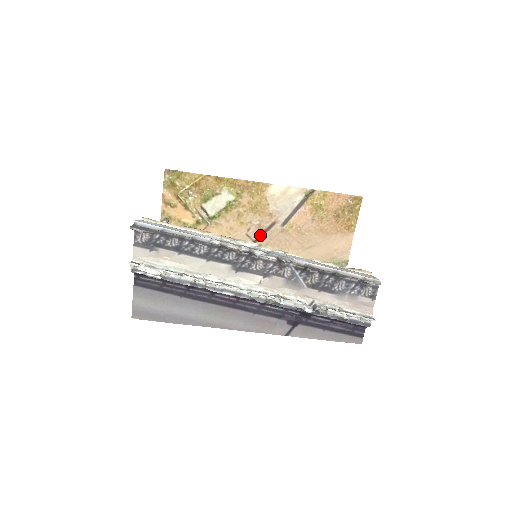
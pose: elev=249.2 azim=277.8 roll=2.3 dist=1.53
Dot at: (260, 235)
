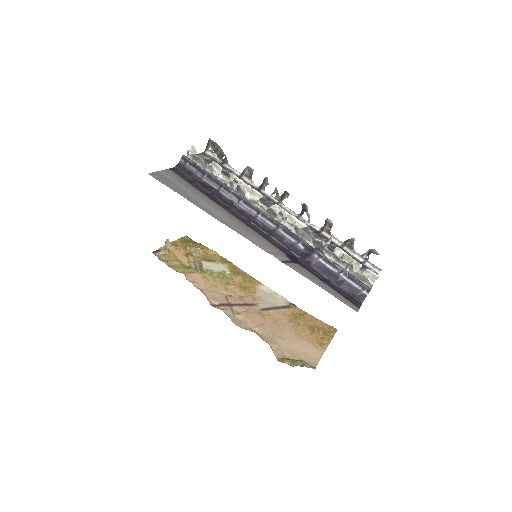
Dot at: (238, 304)
